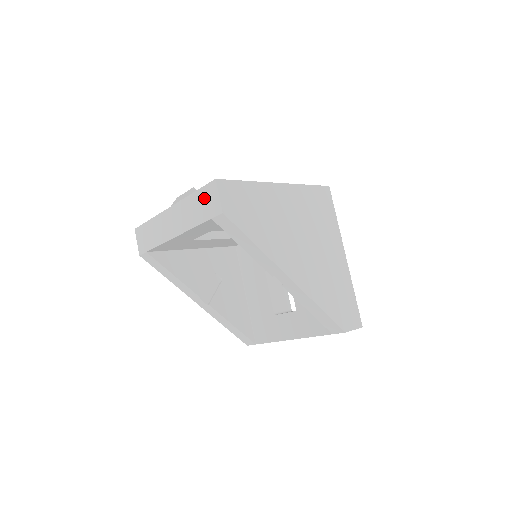
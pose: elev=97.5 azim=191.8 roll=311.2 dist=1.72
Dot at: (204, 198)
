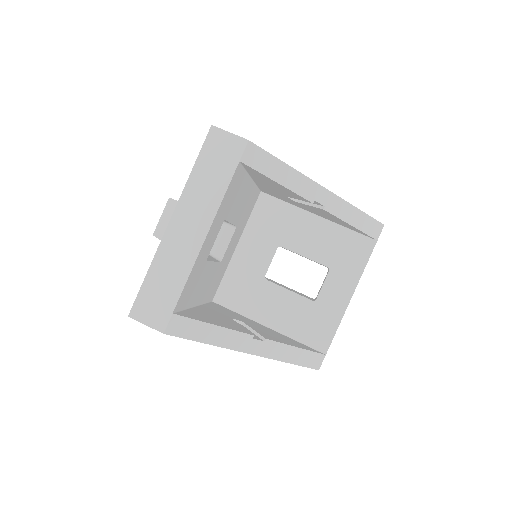
Dot at: (212, 156)
